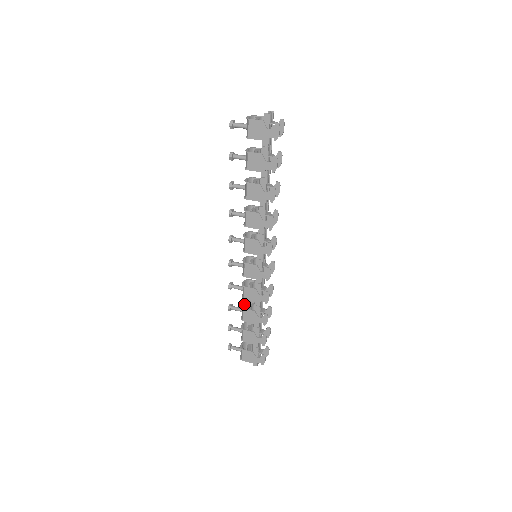
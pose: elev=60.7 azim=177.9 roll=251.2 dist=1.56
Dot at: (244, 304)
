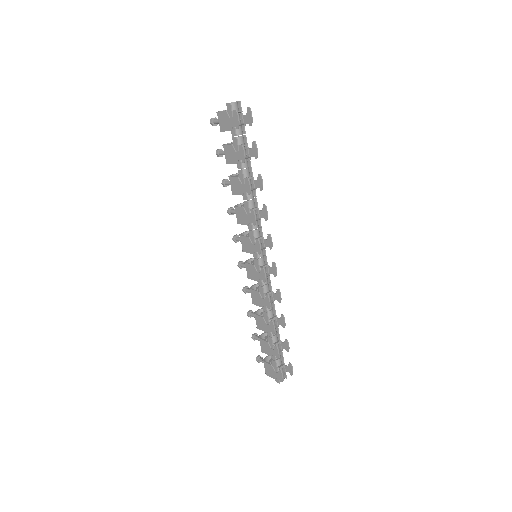
Dot at: (260, 311)
